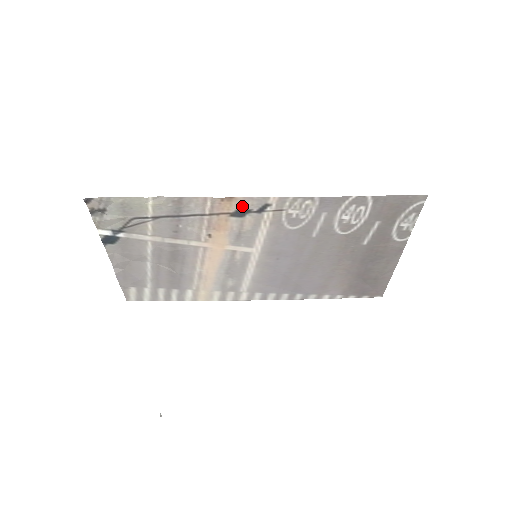
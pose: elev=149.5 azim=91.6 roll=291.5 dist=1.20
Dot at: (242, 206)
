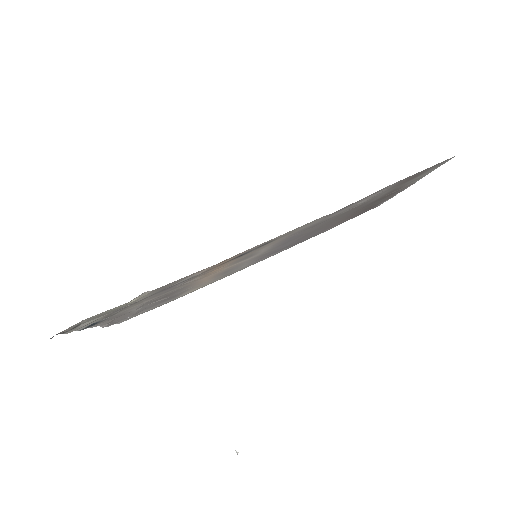
Dot at: (243, 253)
